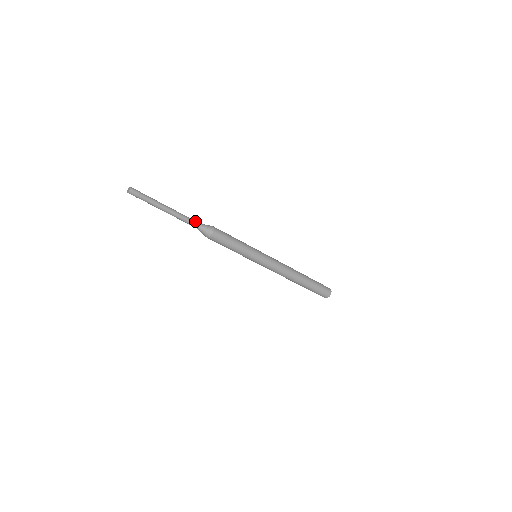
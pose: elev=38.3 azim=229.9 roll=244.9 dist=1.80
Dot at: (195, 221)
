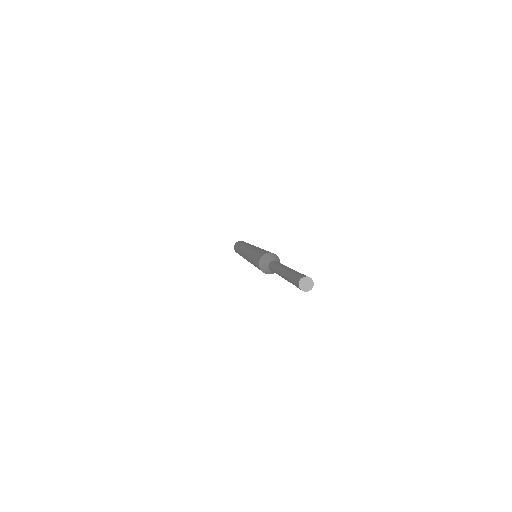
Dot at: occluded
